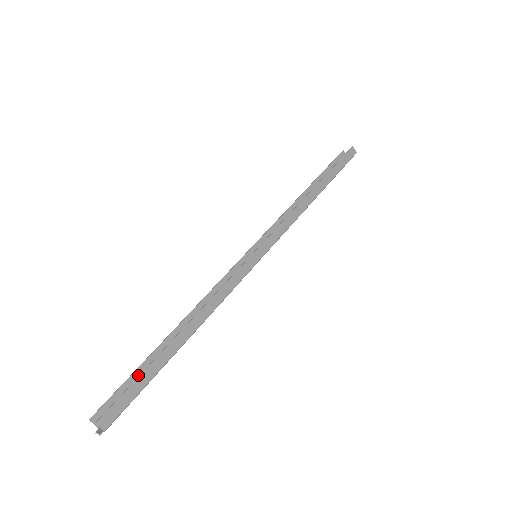
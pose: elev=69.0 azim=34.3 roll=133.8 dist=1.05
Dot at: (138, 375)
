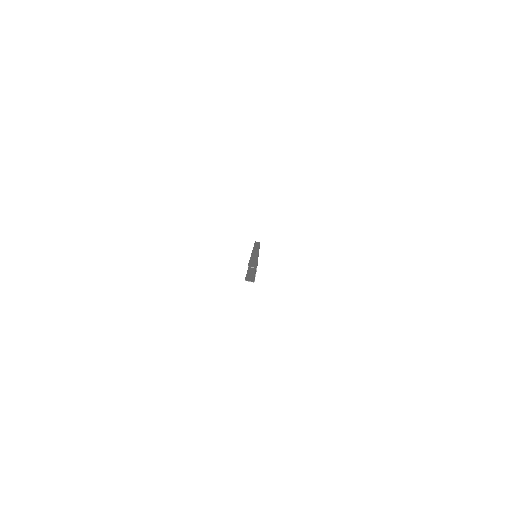
Dot at: (250, 275)
